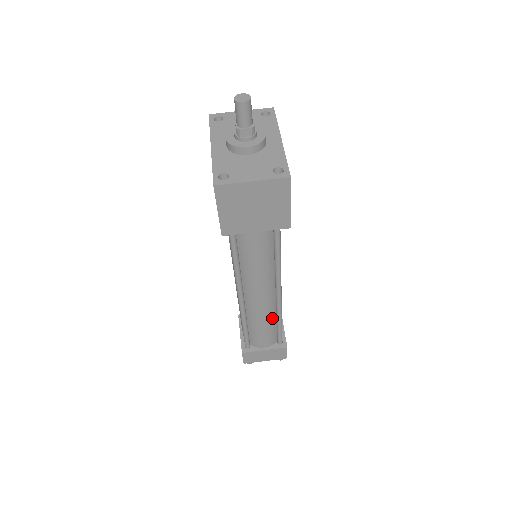
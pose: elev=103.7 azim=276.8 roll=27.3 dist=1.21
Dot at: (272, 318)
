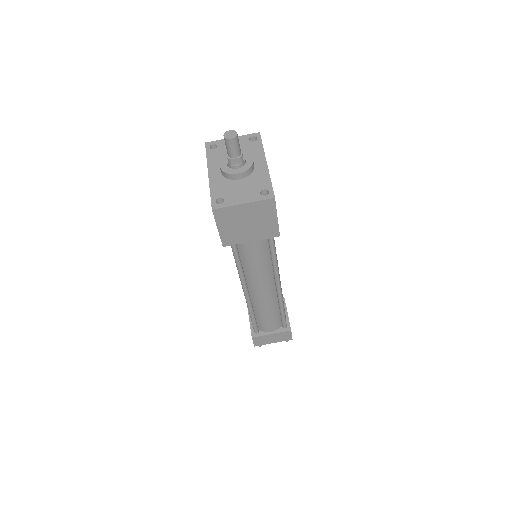
Dot at: (275, 307)
